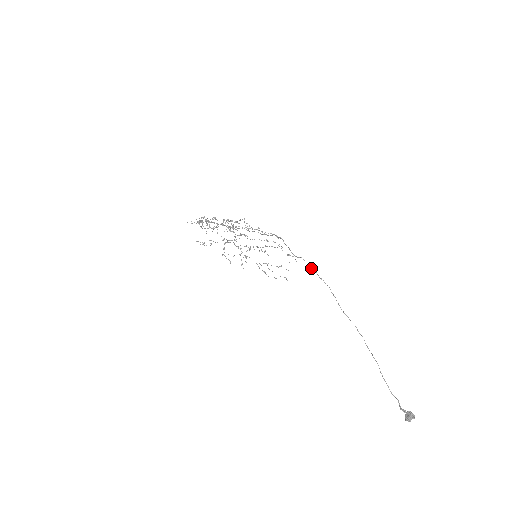
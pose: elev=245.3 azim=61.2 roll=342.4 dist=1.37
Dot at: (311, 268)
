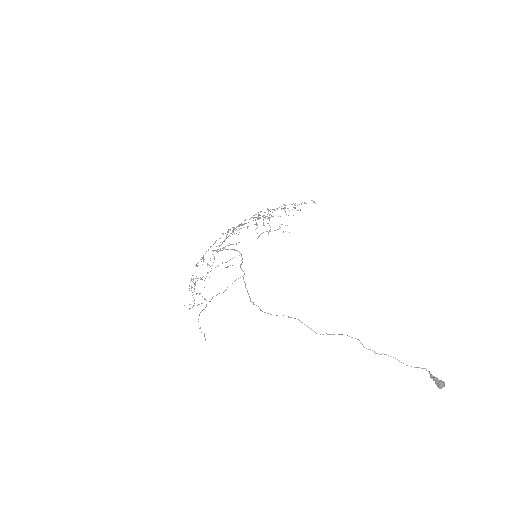
Dot at: occluded
